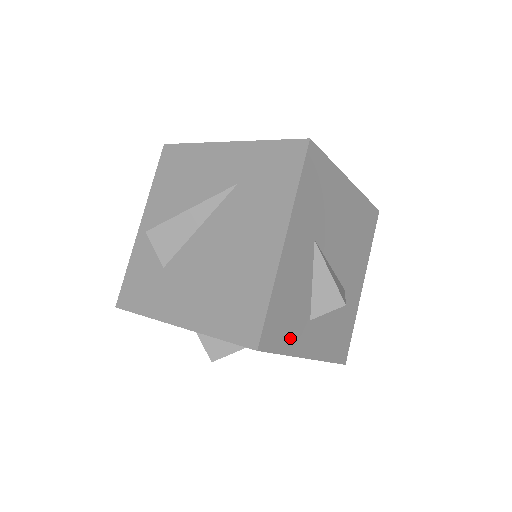
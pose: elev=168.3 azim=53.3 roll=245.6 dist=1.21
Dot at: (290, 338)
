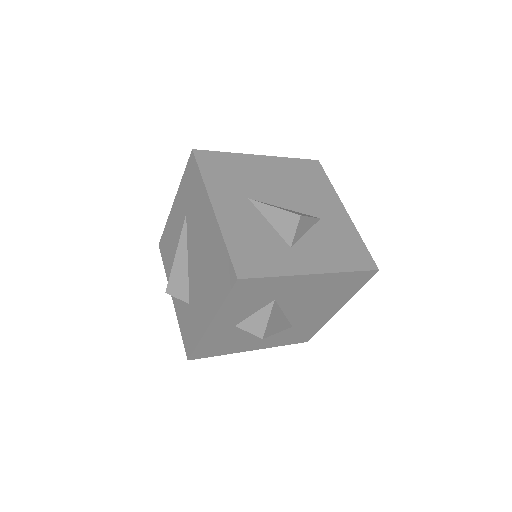
Dot at: (274, 264)
